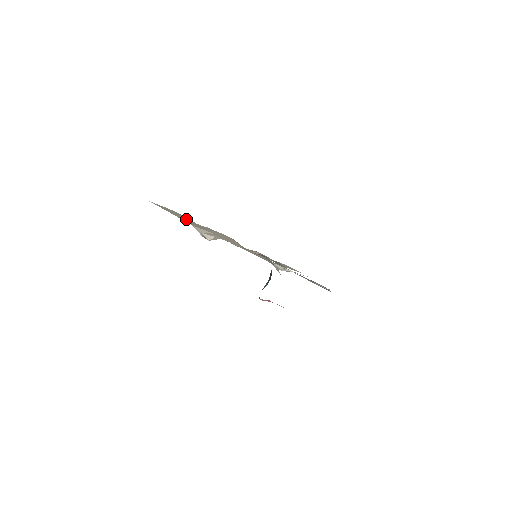
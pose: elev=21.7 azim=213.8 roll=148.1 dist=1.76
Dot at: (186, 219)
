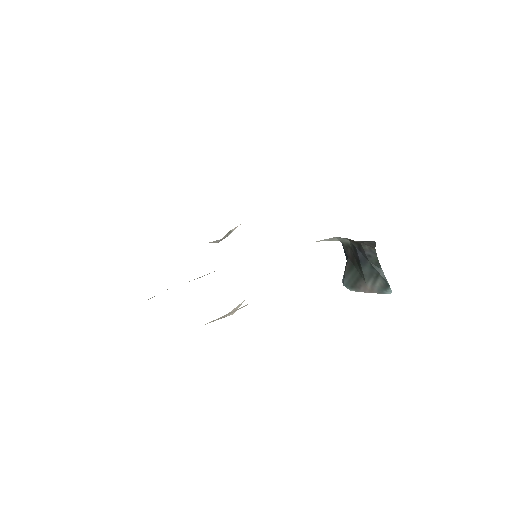
Dot at: occluded
